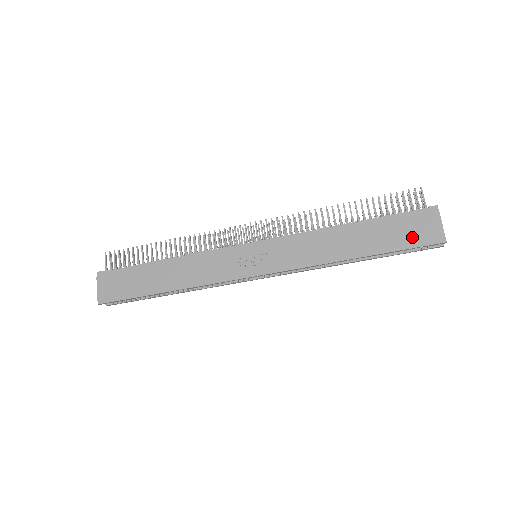
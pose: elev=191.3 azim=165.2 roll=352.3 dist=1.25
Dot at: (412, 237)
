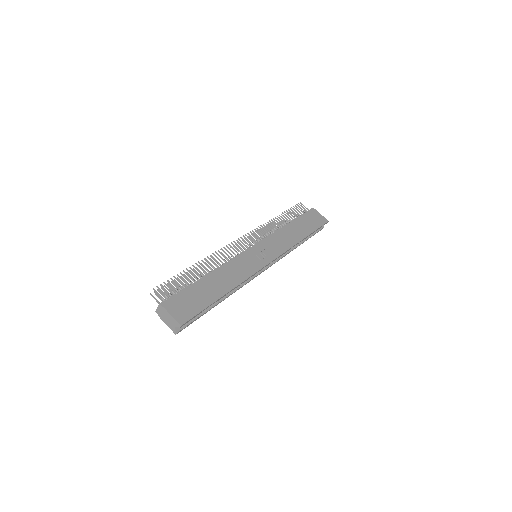
Dot at: (316, 222)
